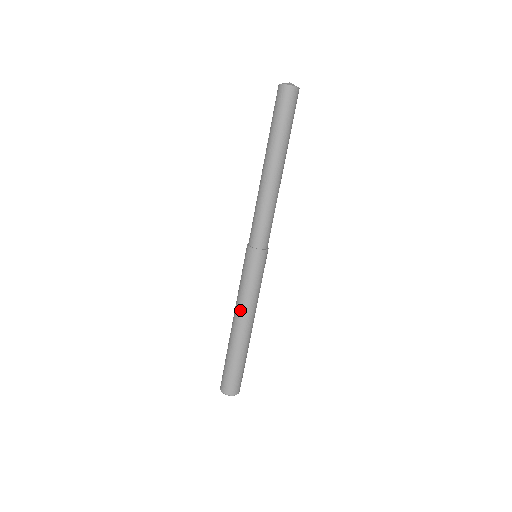
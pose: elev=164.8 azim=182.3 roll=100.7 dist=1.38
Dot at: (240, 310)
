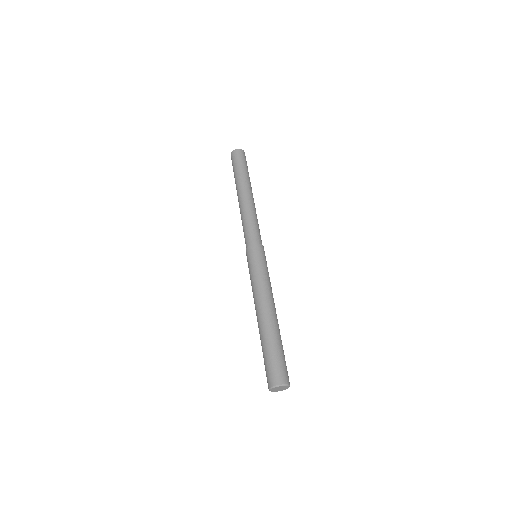
Dot at: (254, 300)
